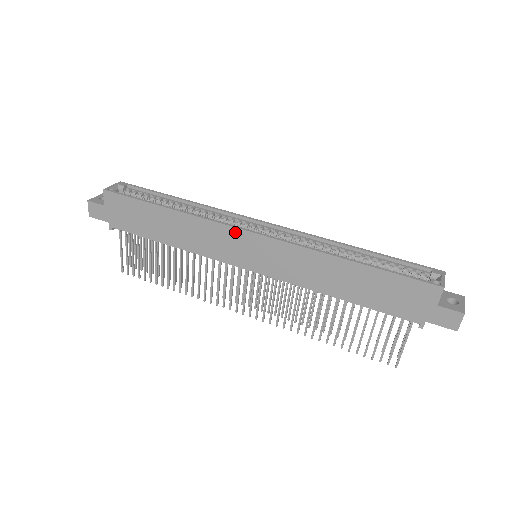
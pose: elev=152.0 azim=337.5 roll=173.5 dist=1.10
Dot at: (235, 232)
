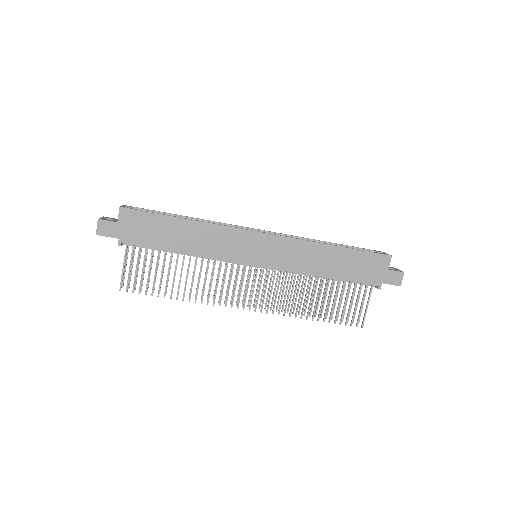
Dot at: (247, 234)
